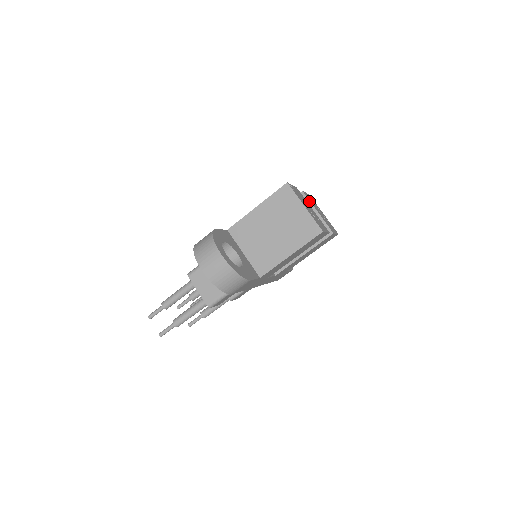
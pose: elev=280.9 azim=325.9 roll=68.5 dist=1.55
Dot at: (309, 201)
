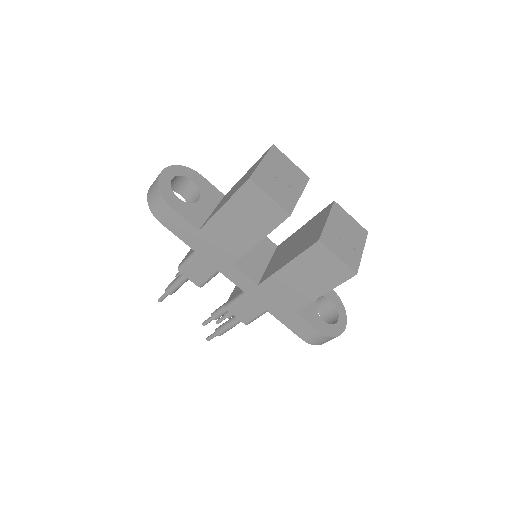
Dot at: (330, 209)
